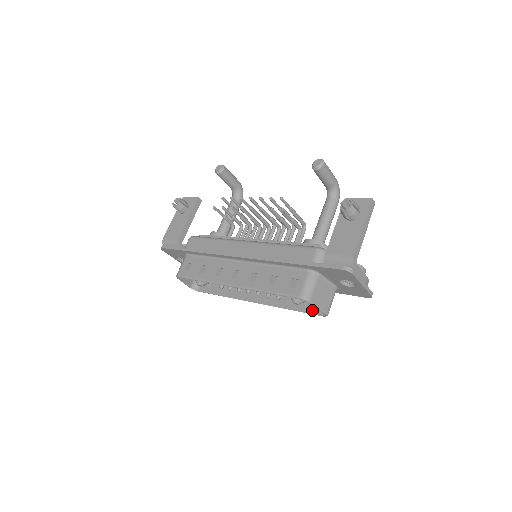
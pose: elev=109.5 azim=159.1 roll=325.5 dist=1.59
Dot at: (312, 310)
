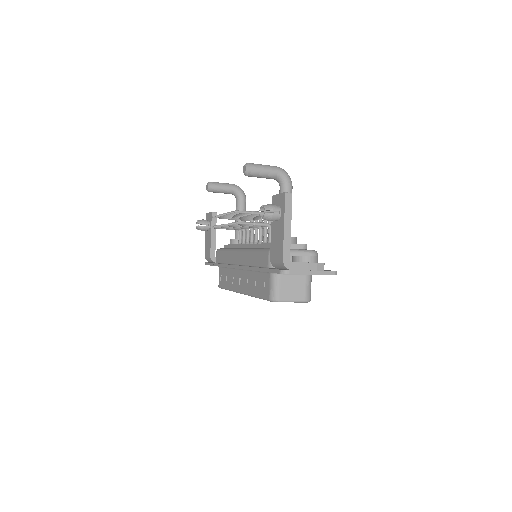
Dot at: occluded
